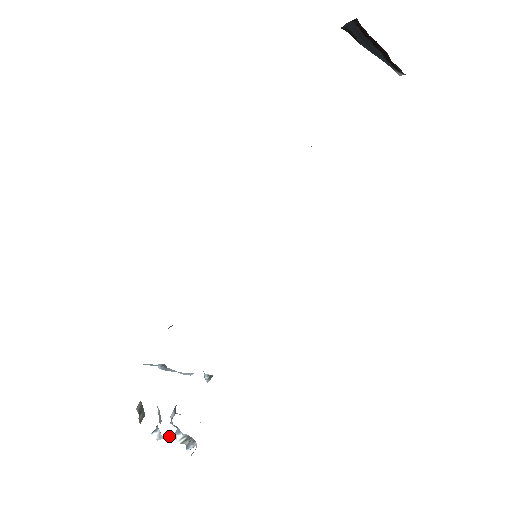
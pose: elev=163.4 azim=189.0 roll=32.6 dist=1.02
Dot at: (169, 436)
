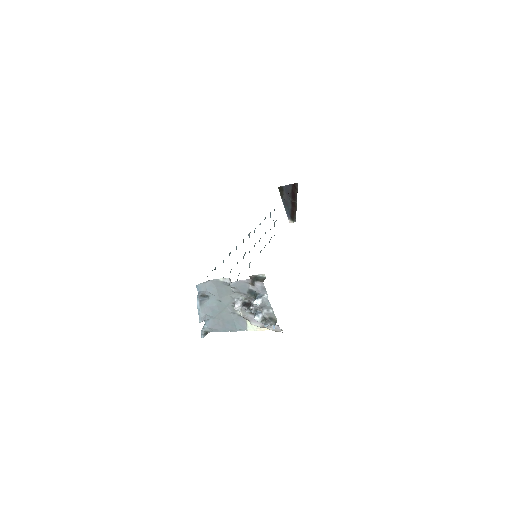
Dot at: (266, 305)
